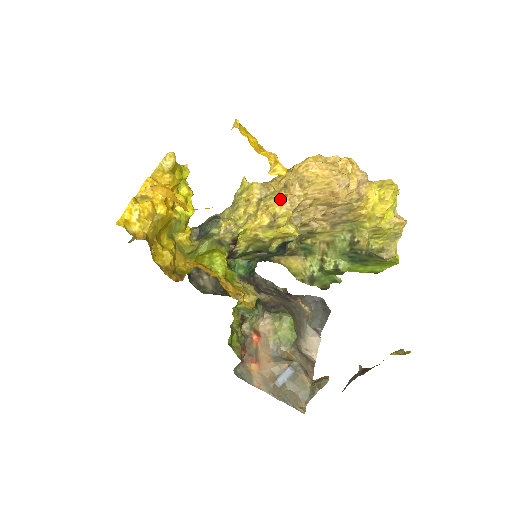
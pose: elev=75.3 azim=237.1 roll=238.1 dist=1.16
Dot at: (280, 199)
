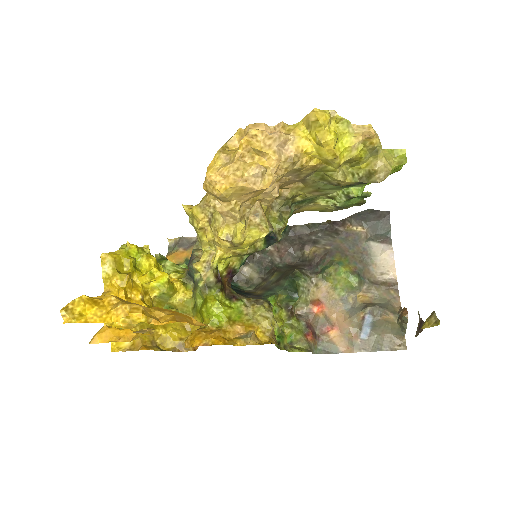
Dot at: (221, 217)
